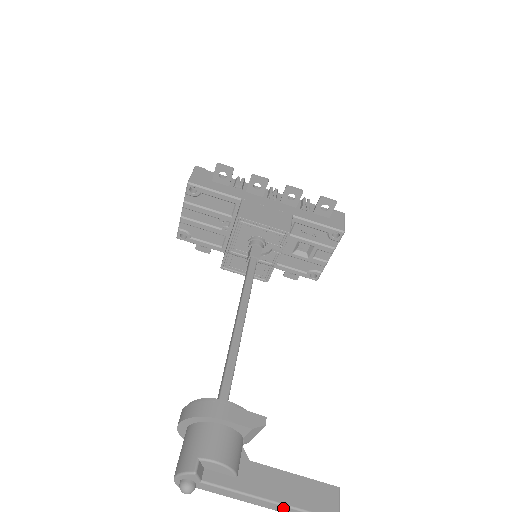
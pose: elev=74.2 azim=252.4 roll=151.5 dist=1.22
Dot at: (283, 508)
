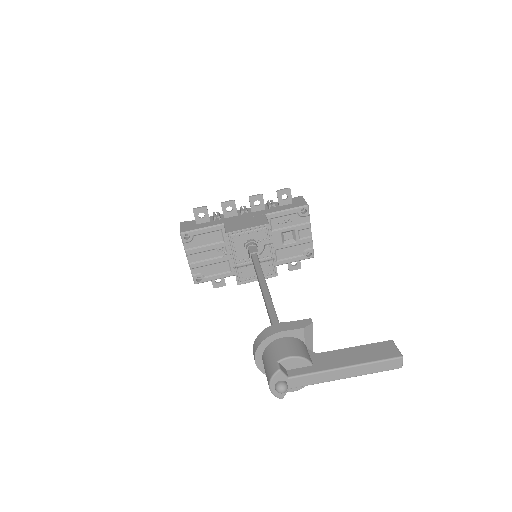
Dot at: (358, 369)
